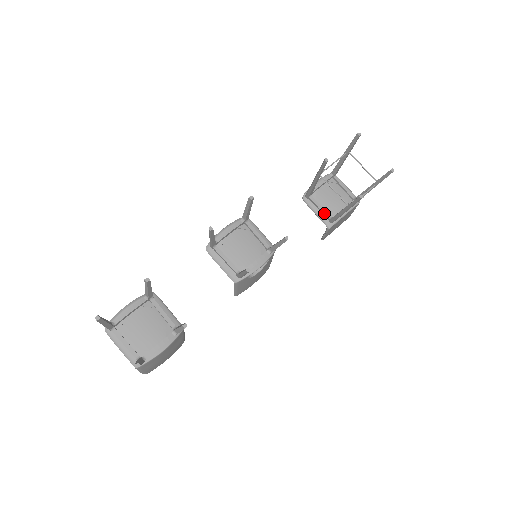
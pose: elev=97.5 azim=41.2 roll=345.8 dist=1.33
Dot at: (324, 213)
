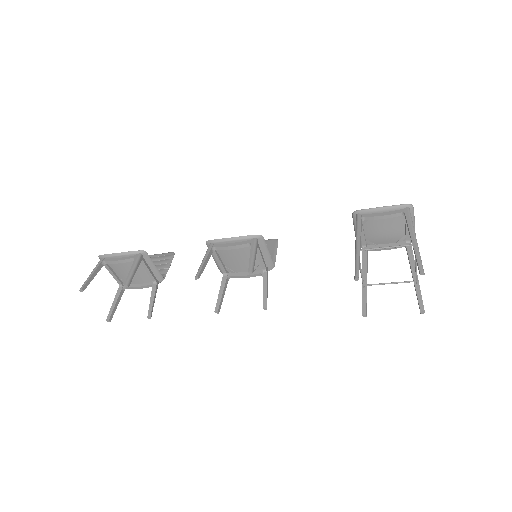
Dot at: (361, 239)
